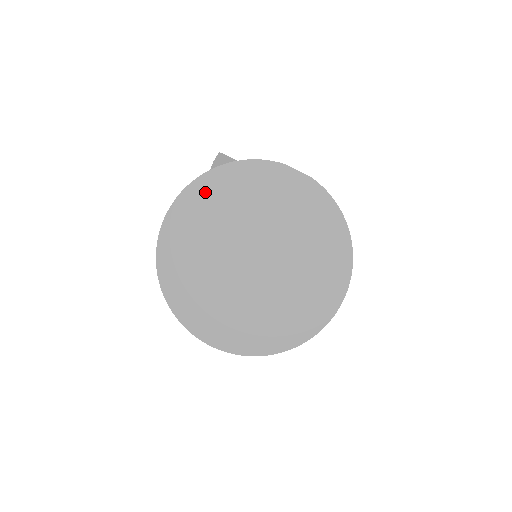
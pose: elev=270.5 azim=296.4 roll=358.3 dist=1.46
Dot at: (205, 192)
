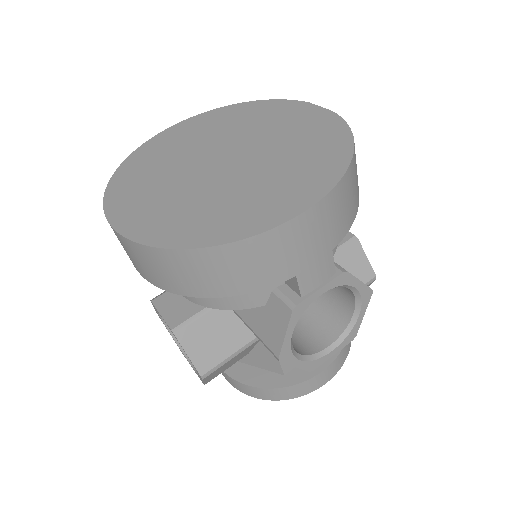
Dot at: (218, 116)
